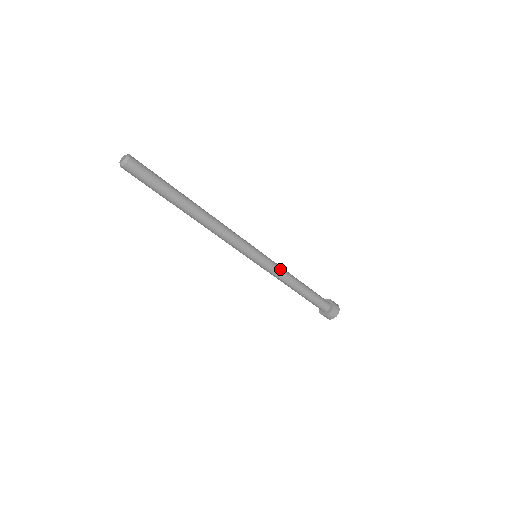
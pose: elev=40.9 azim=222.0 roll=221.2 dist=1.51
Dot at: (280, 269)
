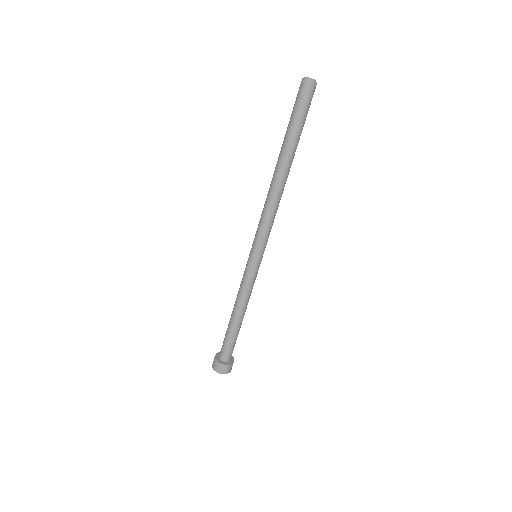
Dot at: (252, 287)
